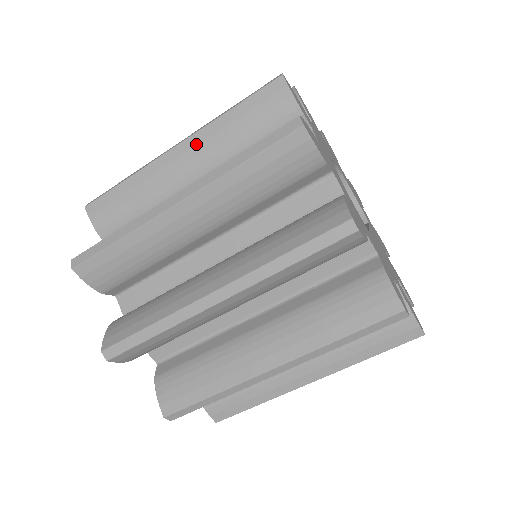
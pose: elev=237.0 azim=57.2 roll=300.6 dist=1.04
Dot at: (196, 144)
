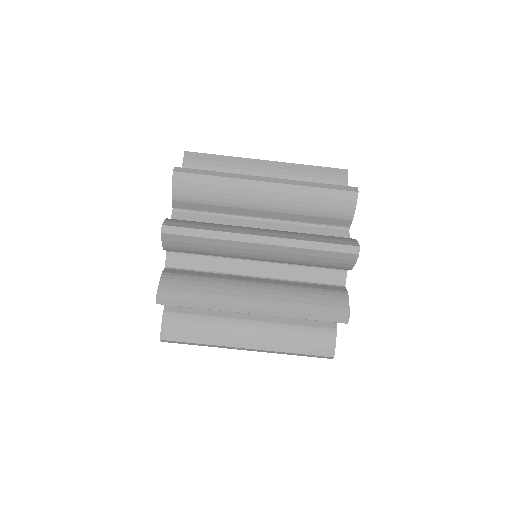
Dot at: (280, 167)
